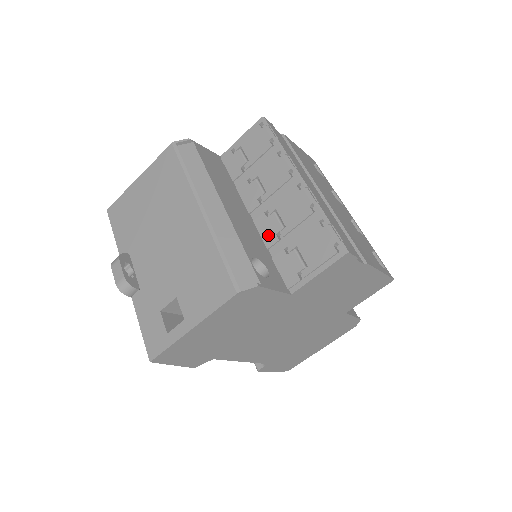
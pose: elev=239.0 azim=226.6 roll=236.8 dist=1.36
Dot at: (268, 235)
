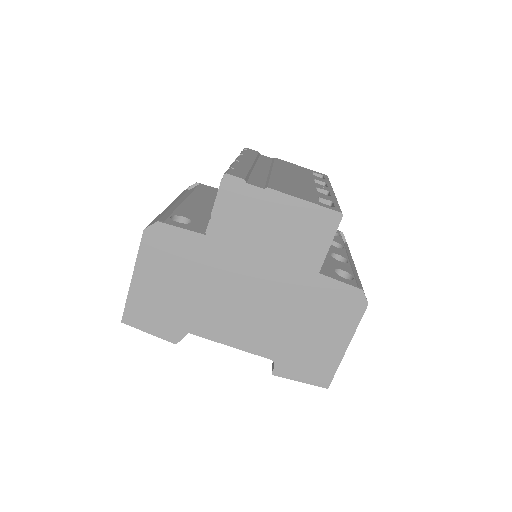
Dot at: occluded
